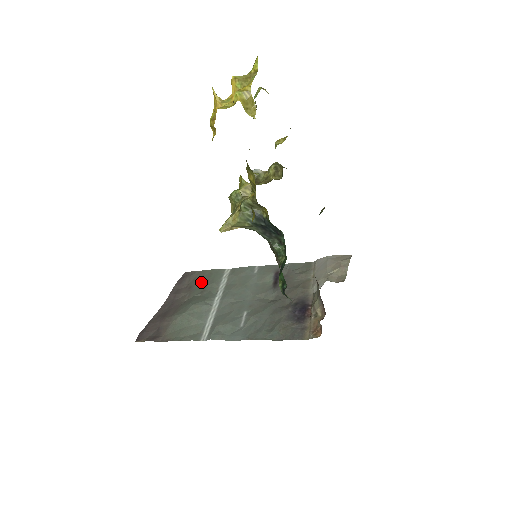
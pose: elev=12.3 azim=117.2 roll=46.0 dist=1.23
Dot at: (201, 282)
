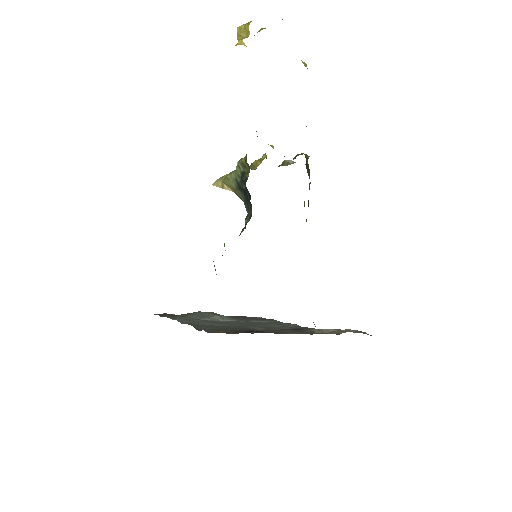
Dot at: (251, 319)
